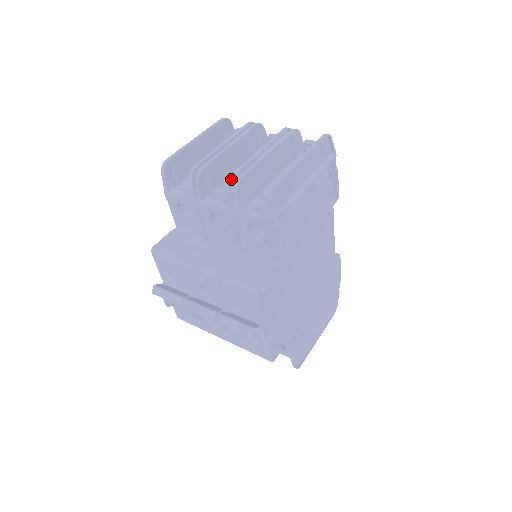
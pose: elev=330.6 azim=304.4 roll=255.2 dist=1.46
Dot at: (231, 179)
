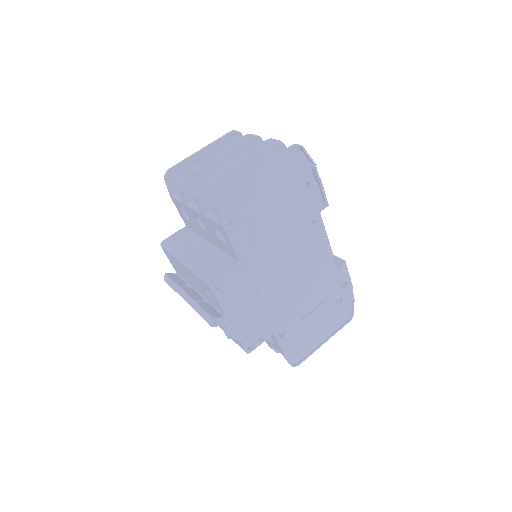
Dot at: (197, 187)
